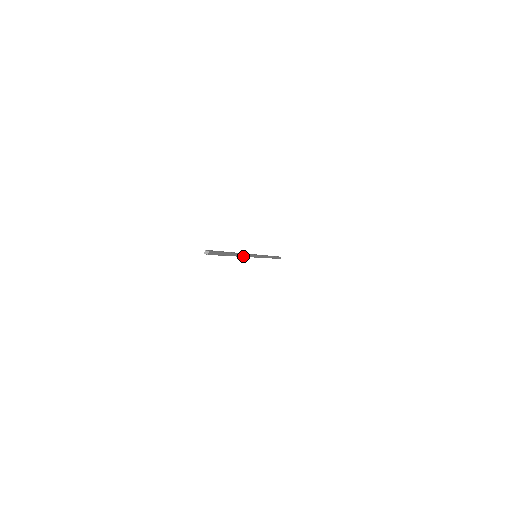
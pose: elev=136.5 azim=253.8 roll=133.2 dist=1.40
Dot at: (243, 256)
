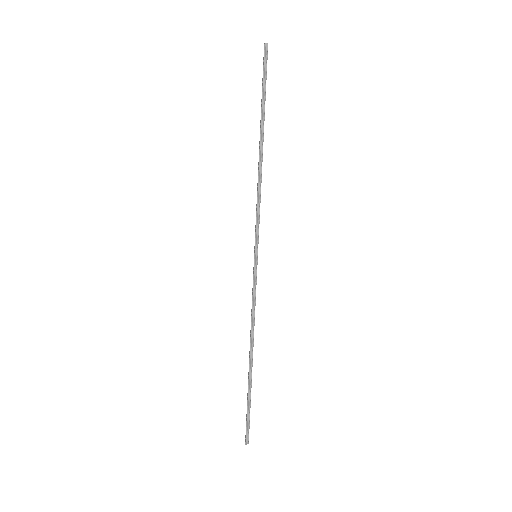
Dot at: (261, 180)
